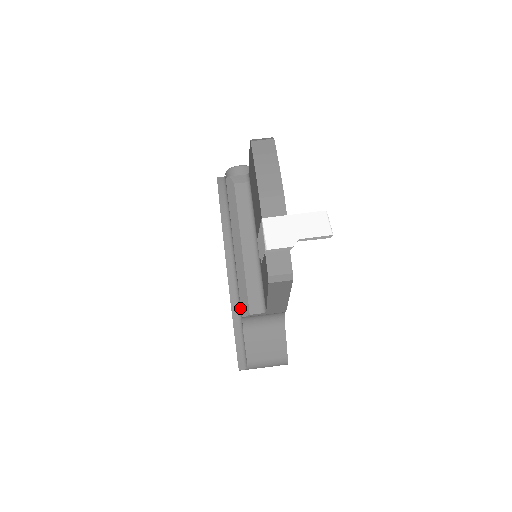
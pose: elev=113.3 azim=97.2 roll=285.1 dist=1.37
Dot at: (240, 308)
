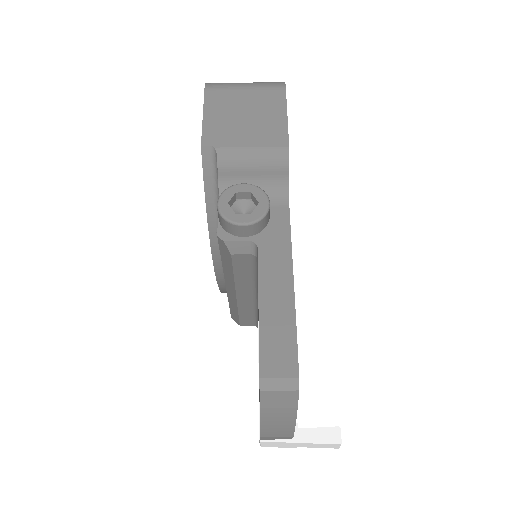
Dot at: occluded
